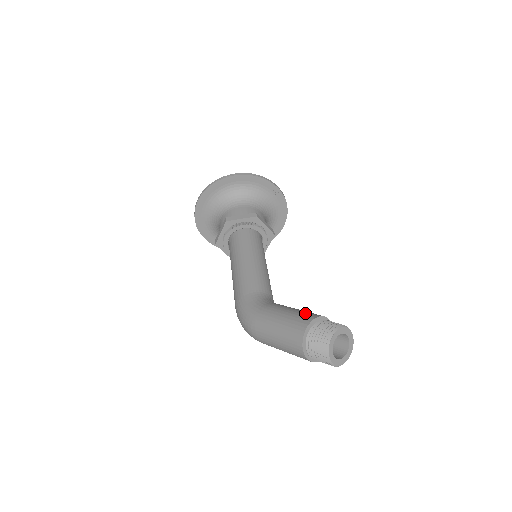
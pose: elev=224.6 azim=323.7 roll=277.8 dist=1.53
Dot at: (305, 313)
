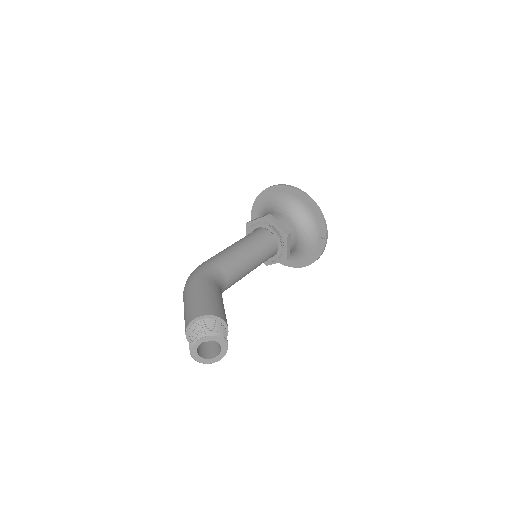
Dot at: (220, 309)
